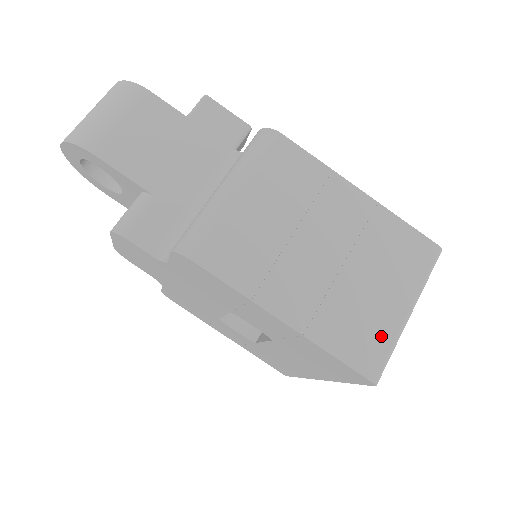
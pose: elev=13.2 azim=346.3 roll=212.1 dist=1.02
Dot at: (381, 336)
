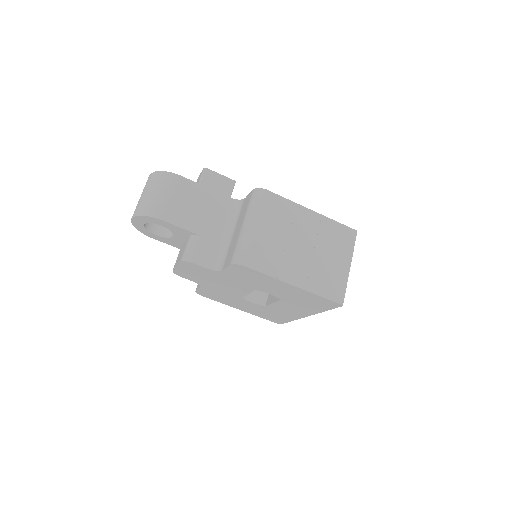
Dot at: (339, 282)
